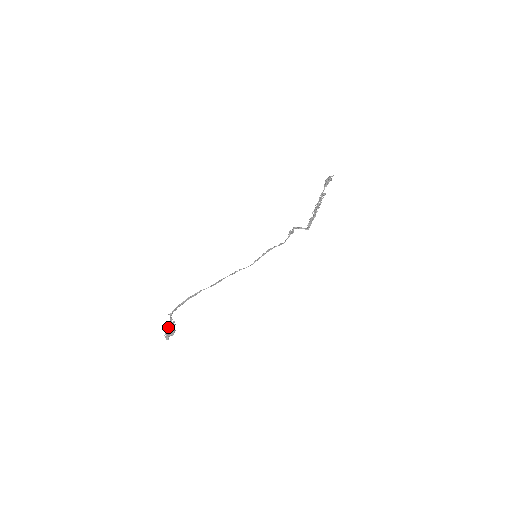
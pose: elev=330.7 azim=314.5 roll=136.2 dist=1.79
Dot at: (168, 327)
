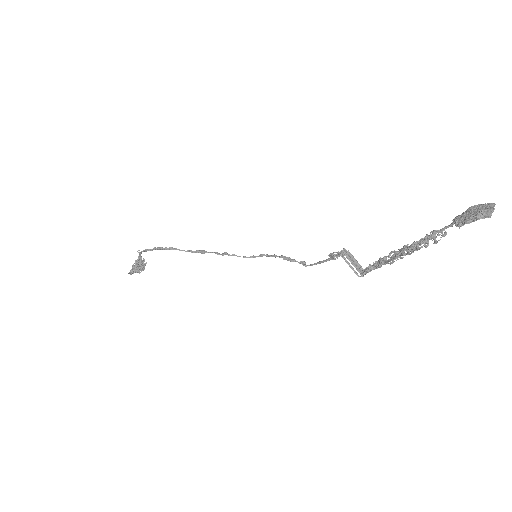
Dot at: occluded
